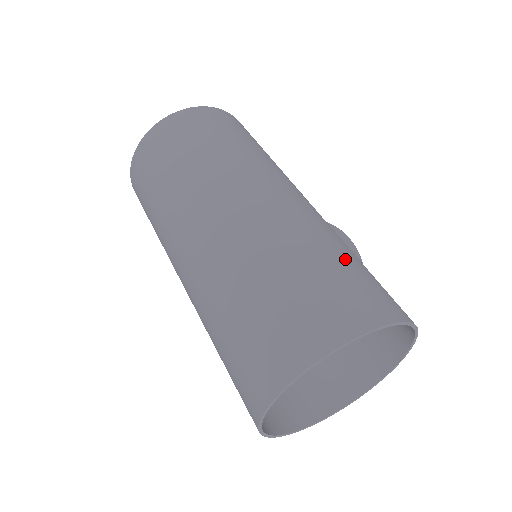
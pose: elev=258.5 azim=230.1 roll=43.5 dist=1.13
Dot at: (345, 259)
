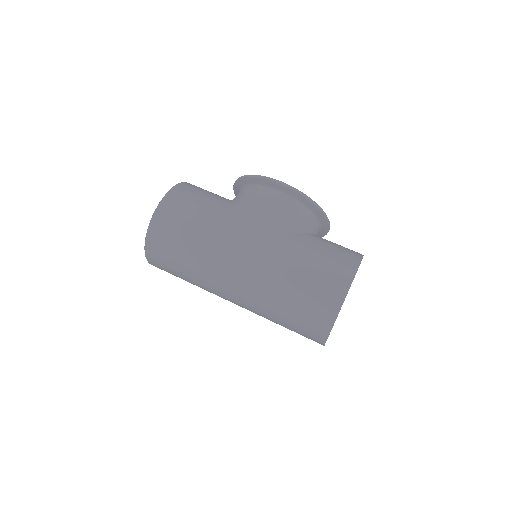
Dot at: (295, 292)
